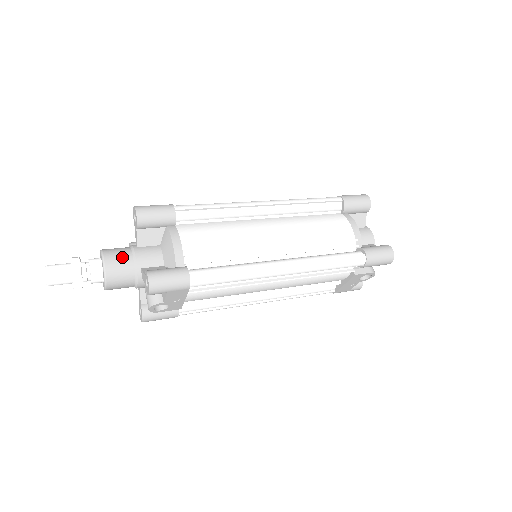
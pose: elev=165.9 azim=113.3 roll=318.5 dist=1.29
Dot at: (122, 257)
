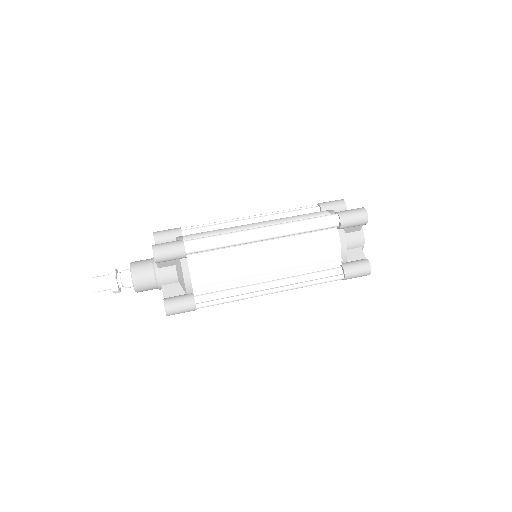
Dot at: (147, 279)
